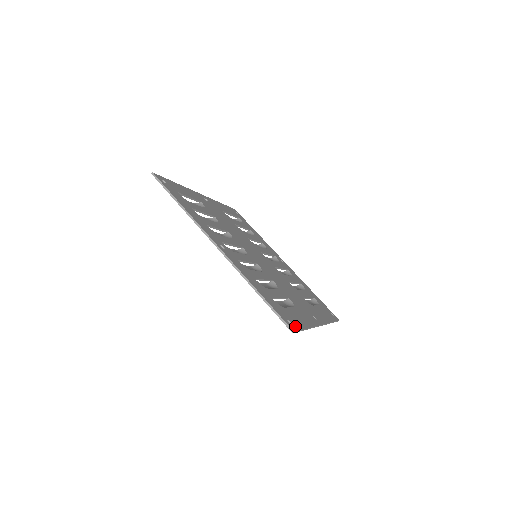
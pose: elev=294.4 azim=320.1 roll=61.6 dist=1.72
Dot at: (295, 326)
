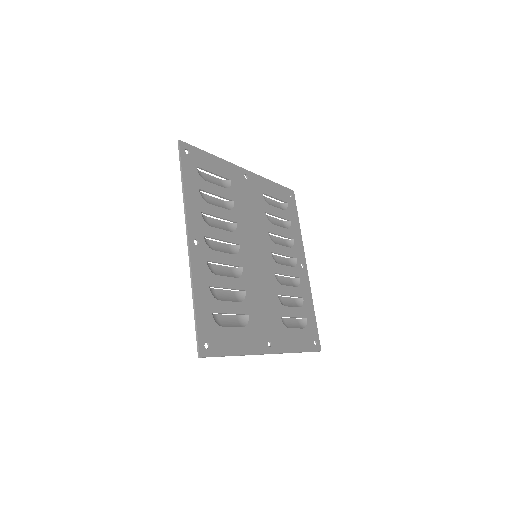
Dot at: (212, 351)
